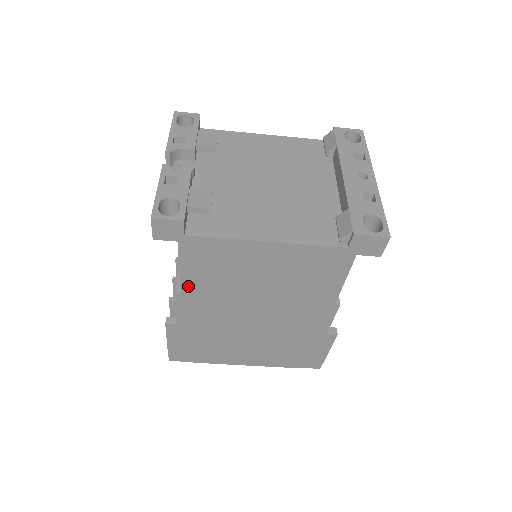
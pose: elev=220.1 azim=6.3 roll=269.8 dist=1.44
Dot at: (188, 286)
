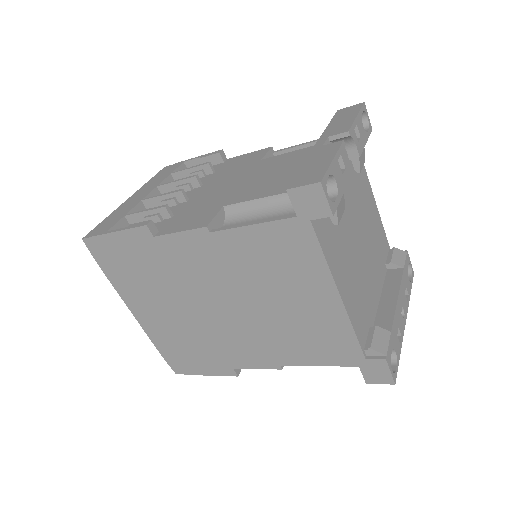
Dot at: (228, 237)
